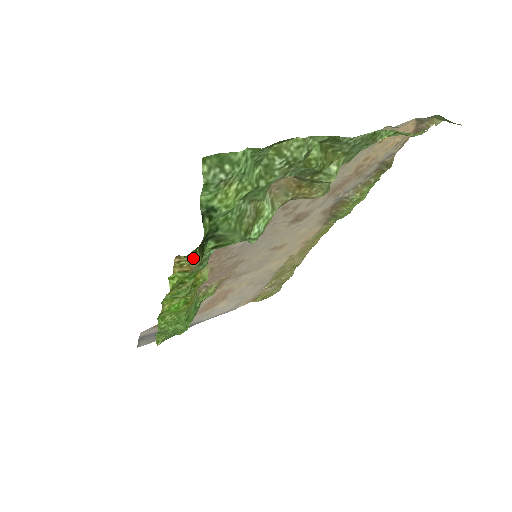
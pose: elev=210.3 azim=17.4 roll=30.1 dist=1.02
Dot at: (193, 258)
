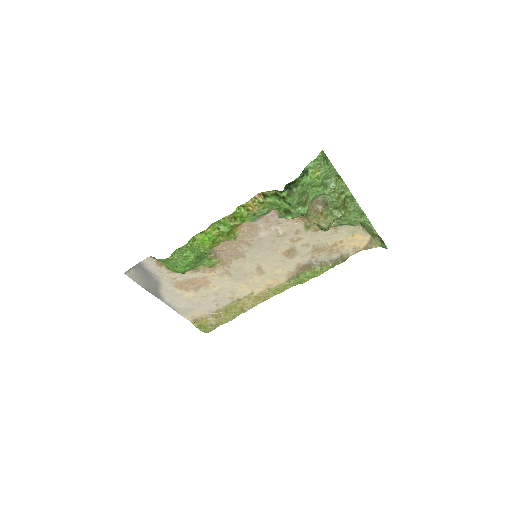
Dot at: (260, 204)
